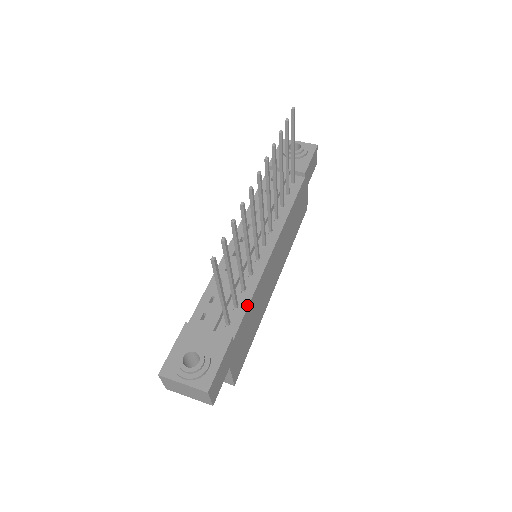
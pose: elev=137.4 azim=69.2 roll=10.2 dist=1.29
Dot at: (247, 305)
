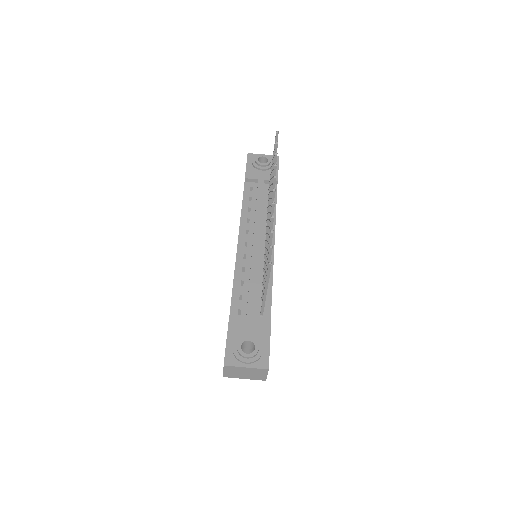
Dot at: (271, 297)
